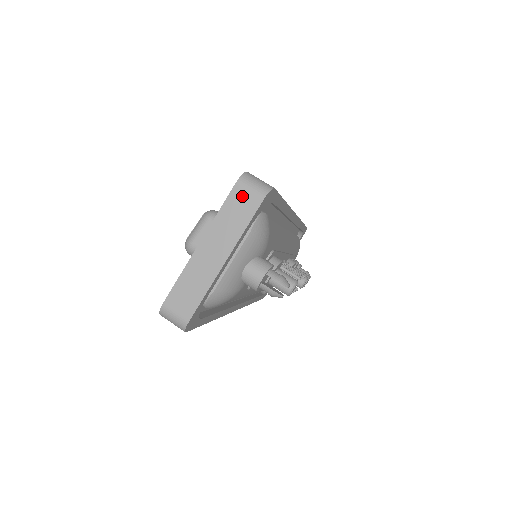
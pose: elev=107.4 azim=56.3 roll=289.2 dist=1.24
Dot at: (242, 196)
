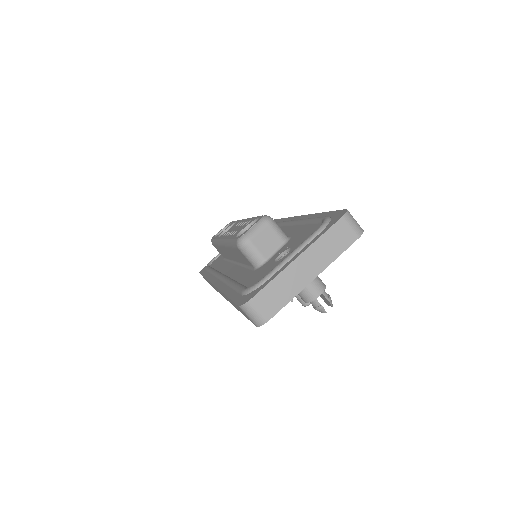
Dot at: (343, 230)
